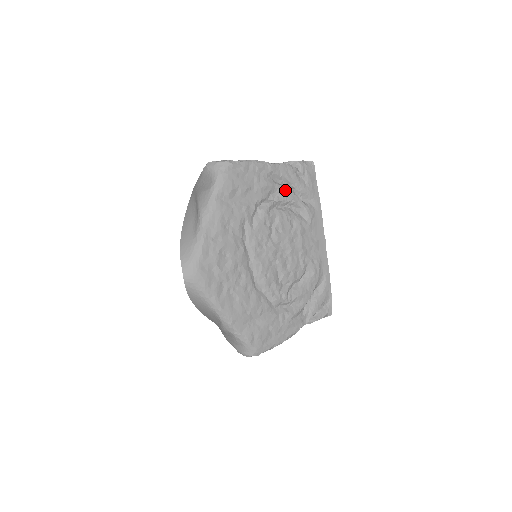
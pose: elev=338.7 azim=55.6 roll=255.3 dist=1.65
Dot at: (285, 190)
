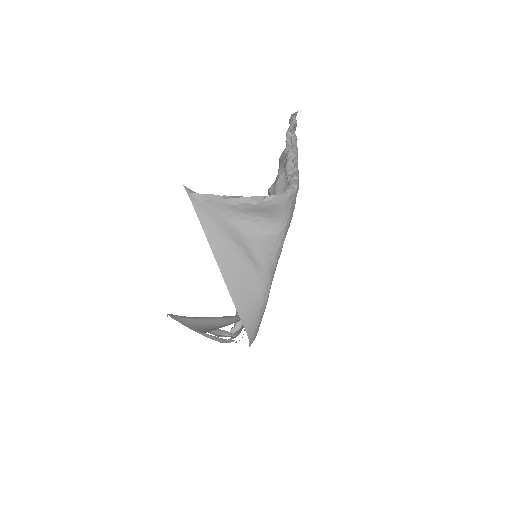
Dot at: occluded
